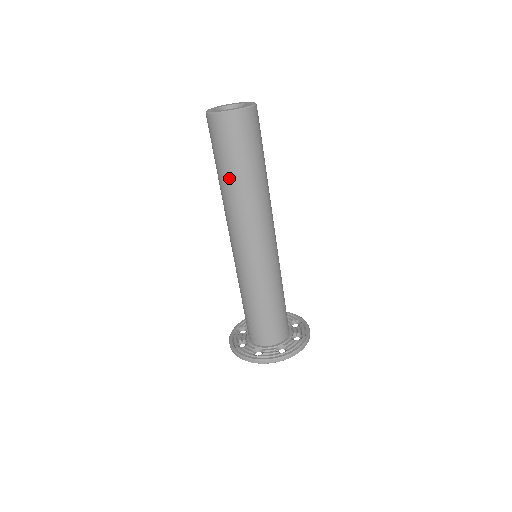
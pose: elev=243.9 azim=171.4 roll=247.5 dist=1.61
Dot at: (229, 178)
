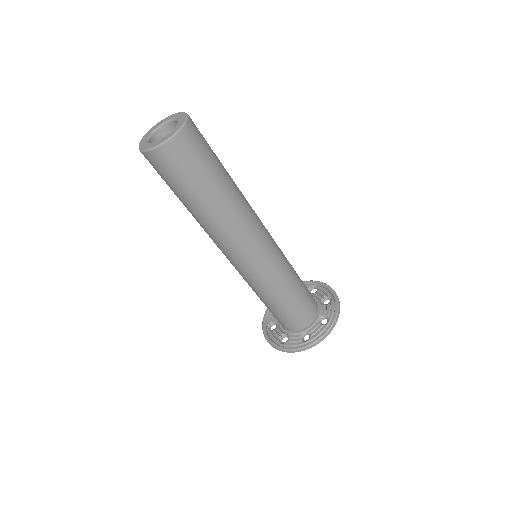
Dot at: occluded
